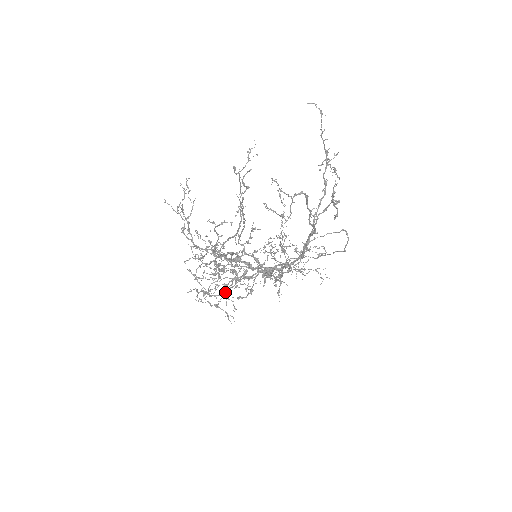
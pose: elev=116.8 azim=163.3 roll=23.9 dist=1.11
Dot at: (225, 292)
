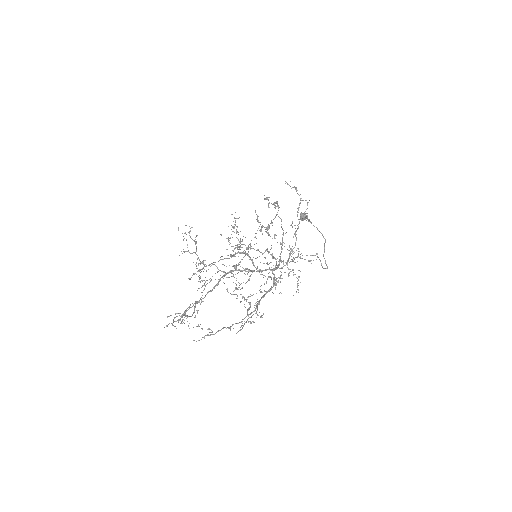
Dot at: (247, 253)
